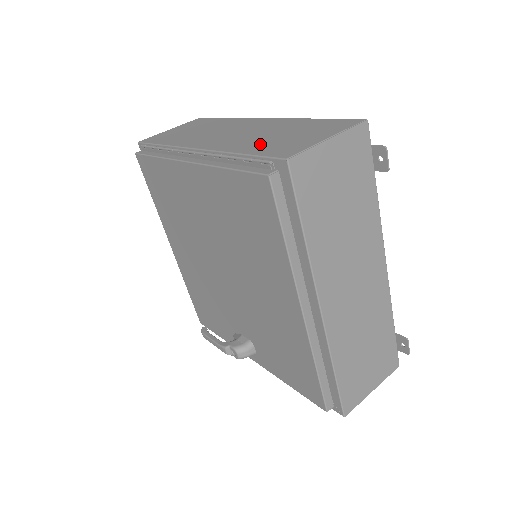
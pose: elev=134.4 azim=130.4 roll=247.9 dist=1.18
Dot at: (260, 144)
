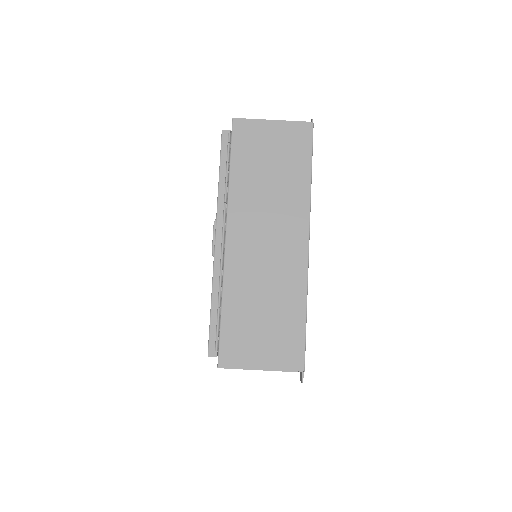
Dot at: (241, 312)
